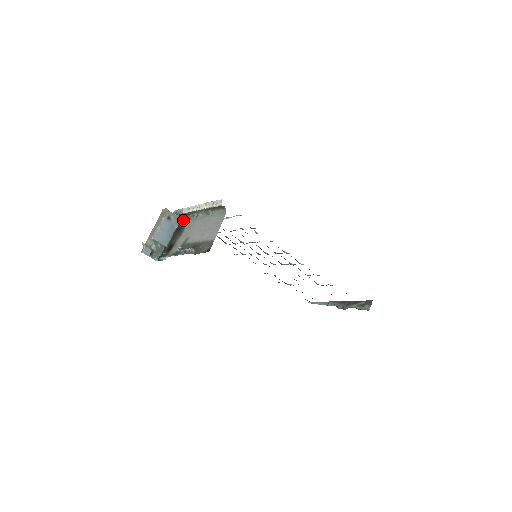
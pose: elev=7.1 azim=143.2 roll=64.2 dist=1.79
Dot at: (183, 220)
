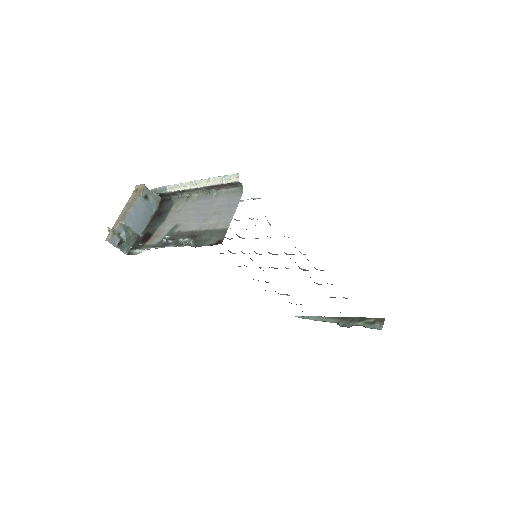
Dot at: (166, 201)
